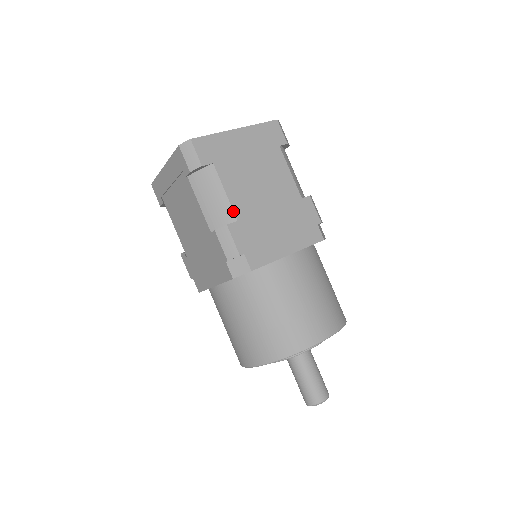
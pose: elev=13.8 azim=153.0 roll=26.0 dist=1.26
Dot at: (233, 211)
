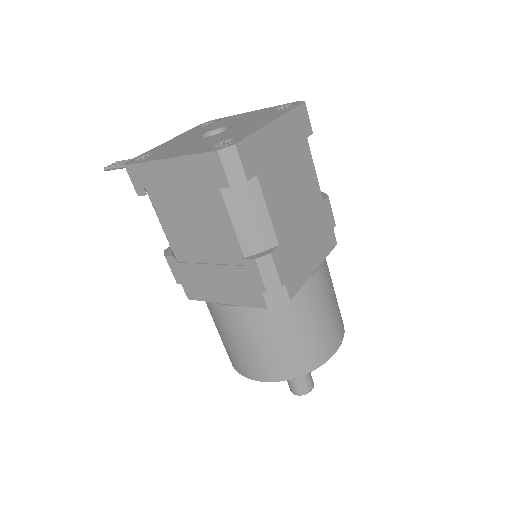
Dot at: (275, 234)
